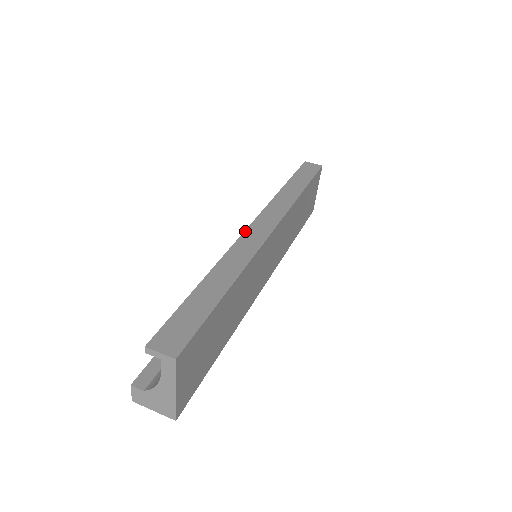
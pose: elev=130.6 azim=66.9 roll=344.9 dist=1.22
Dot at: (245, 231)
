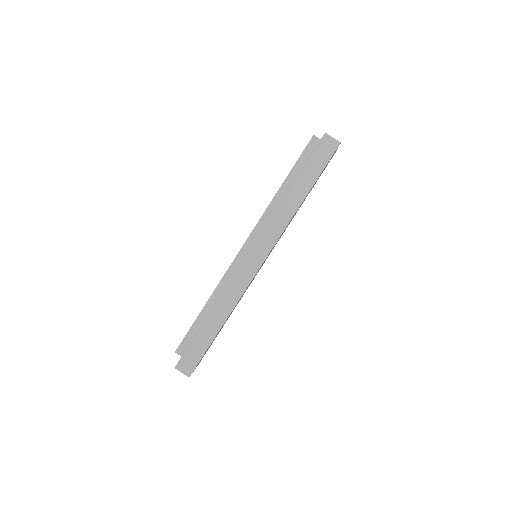
Dot at: (242, 264)
